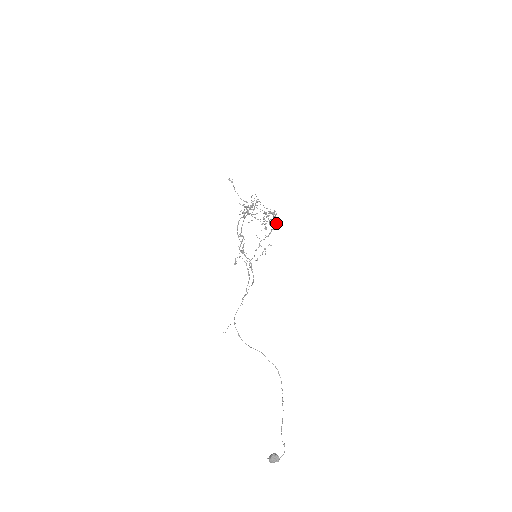
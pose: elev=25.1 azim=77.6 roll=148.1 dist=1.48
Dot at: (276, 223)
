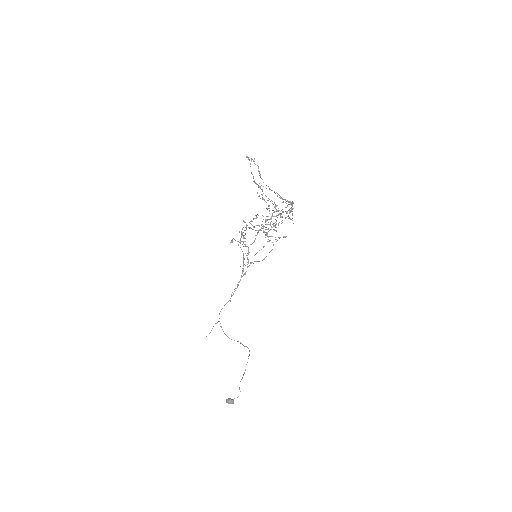
Dot at: occluded
